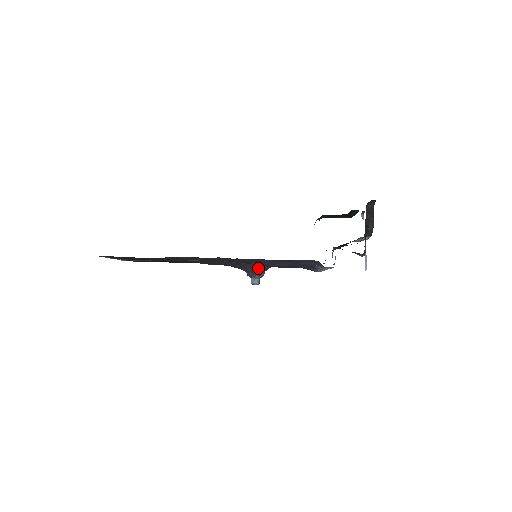
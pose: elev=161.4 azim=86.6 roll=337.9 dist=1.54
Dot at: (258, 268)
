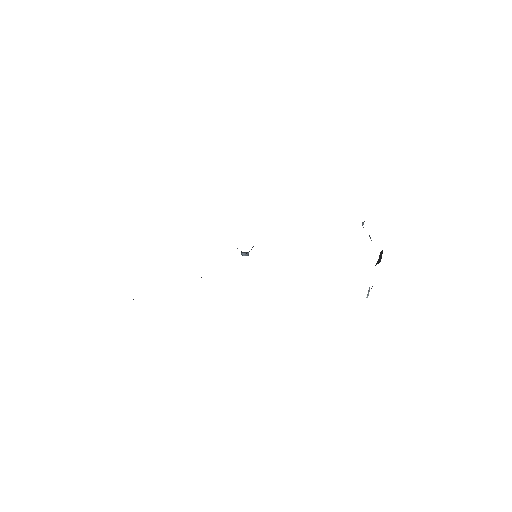
Dot at: occluded
